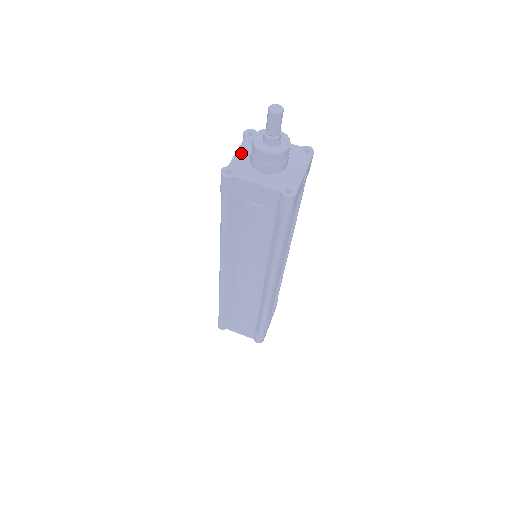
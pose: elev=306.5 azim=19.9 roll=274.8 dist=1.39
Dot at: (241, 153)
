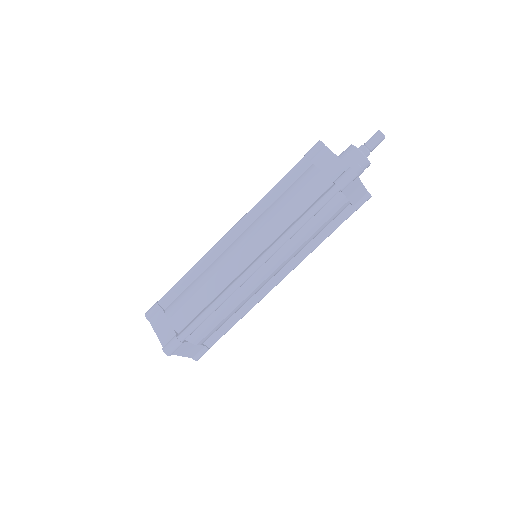
Dot at: (339, 158)
